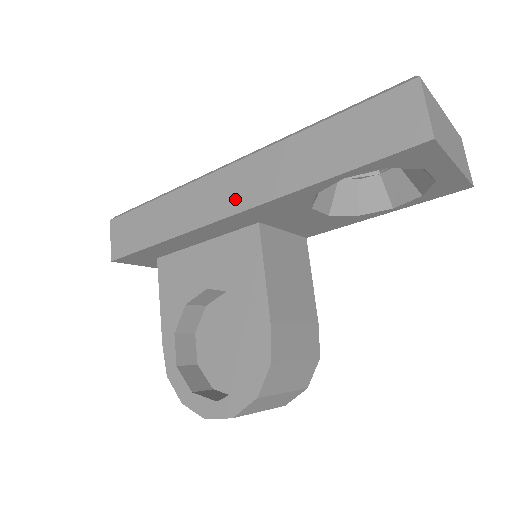
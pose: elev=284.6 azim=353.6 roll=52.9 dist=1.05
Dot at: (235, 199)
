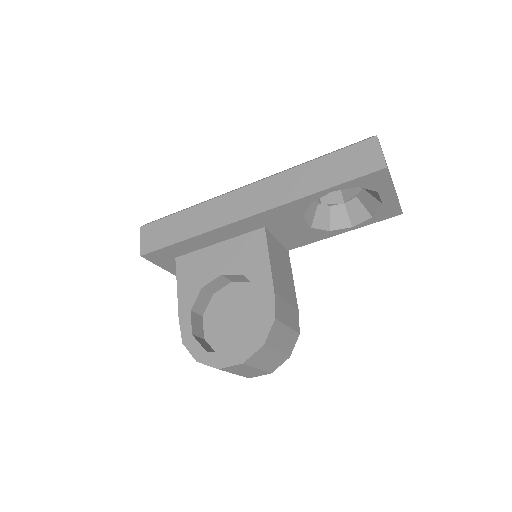
Dot at: (253, 206)
